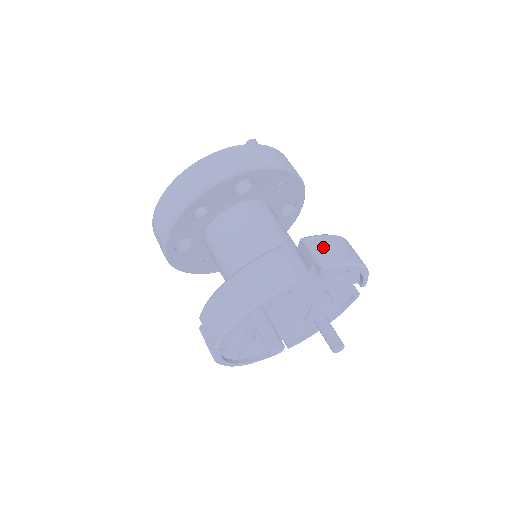
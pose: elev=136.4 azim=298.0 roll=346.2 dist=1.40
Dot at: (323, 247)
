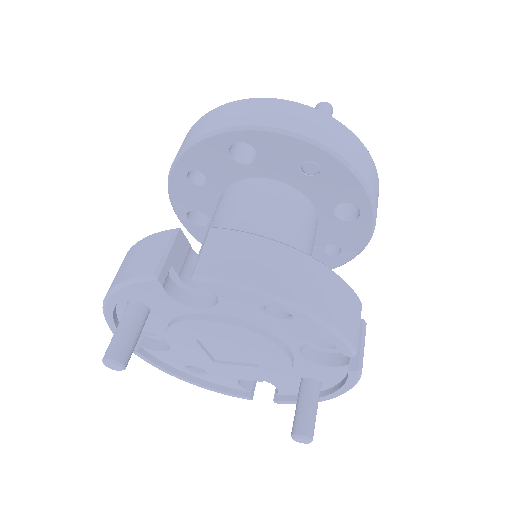
Dot at: (226, 248)
